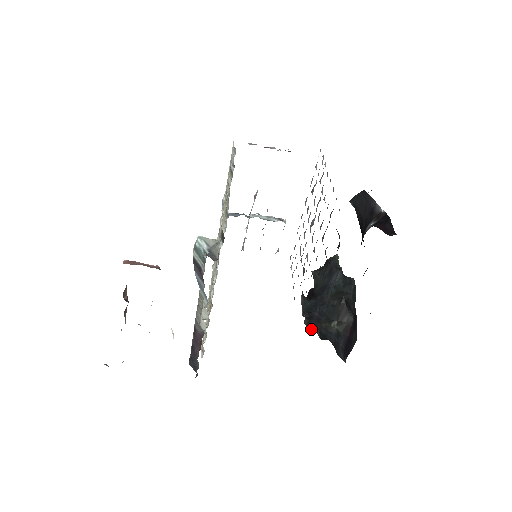
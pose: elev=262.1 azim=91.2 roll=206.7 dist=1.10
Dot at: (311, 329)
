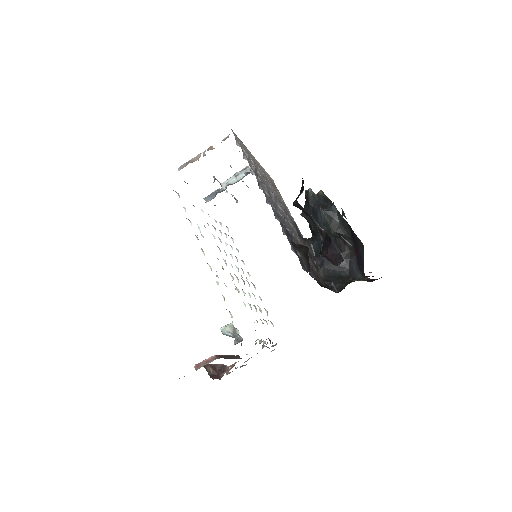
Dot at: (327, 279)
